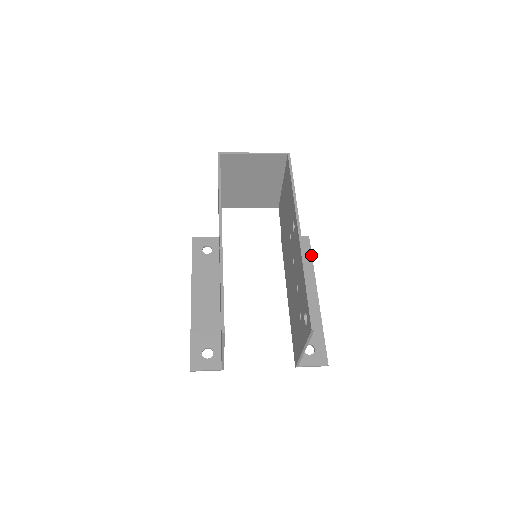
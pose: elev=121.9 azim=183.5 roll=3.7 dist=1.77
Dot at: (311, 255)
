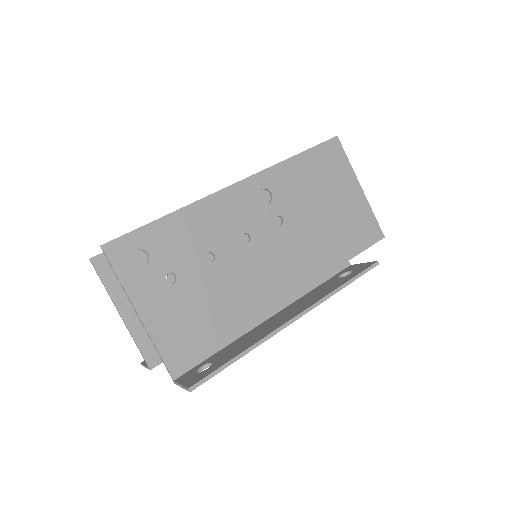
Dot at: (350, 278)
